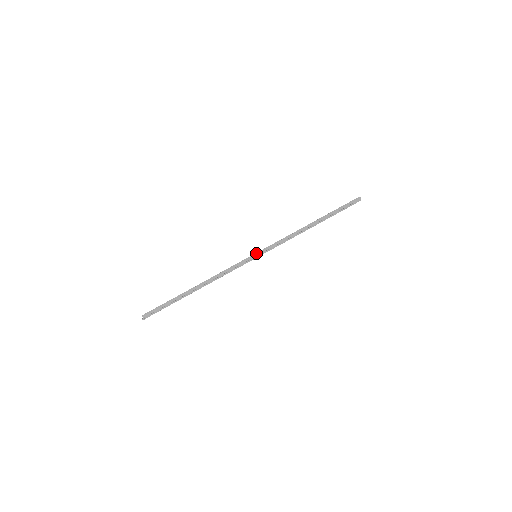
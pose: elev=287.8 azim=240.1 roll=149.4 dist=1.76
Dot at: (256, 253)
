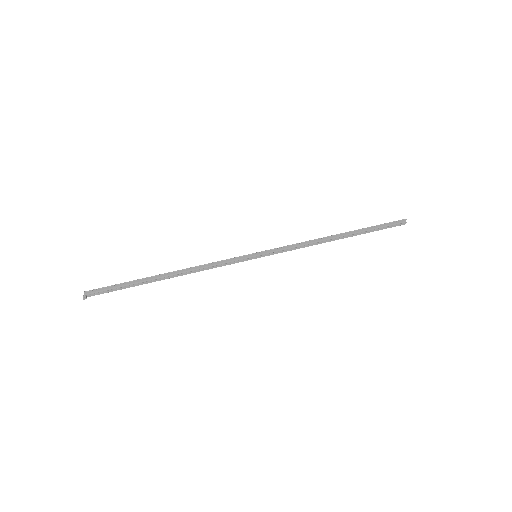
Dot at: (257, 253)
